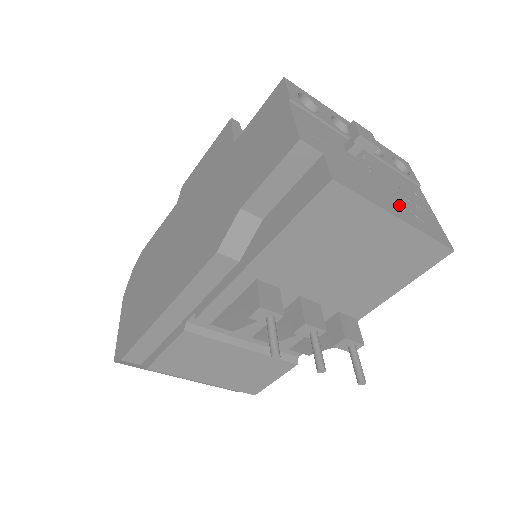
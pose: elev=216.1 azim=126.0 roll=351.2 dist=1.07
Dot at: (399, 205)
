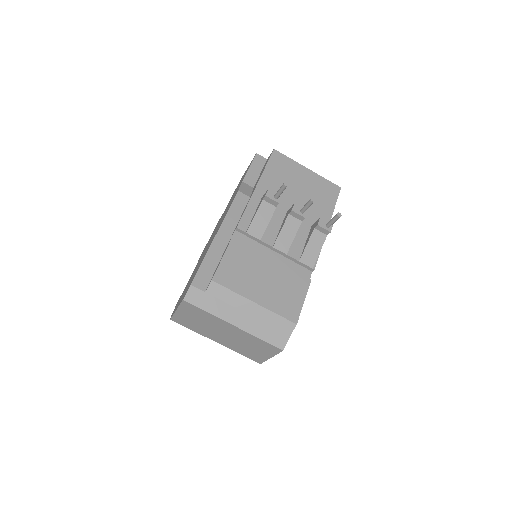
Dot at: occluded
